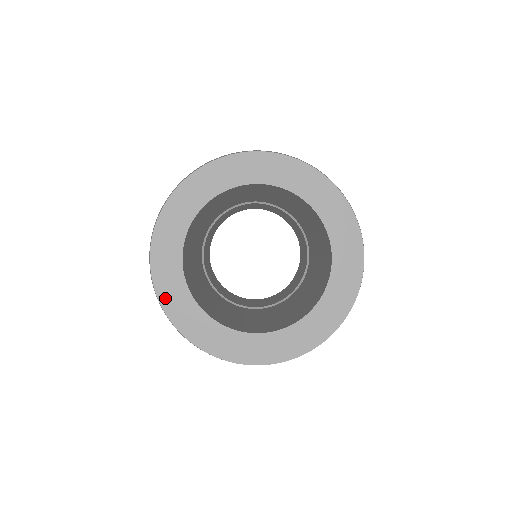
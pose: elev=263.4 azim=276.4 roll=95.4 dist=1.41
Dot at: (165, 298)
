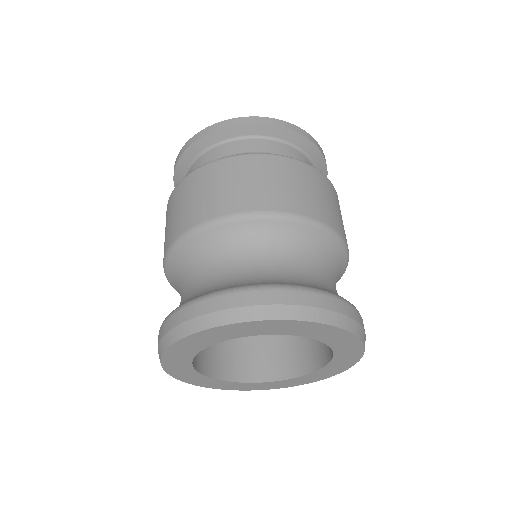
Dot at: (193, 382)
